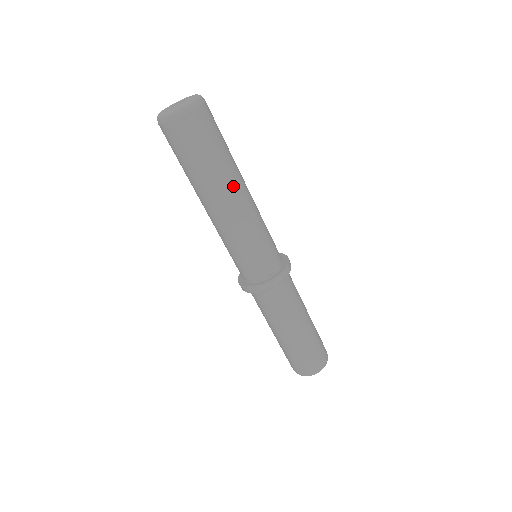
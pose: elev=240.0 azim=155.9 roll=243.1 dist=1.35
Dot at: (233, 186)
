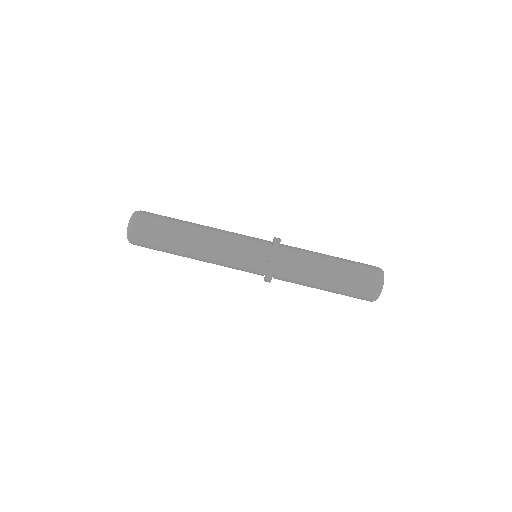
Dot at: (196, 224)
